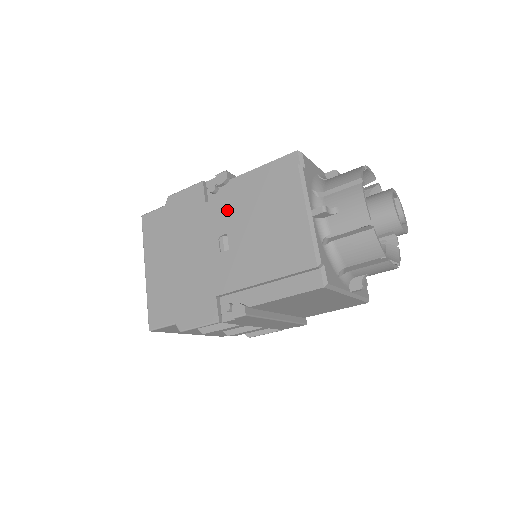
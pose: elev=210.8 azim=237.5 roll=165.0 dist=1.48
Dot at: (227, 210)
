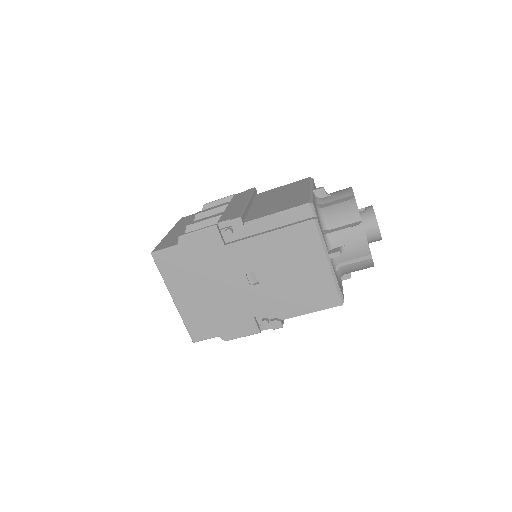
Dot at: (250, 253)
